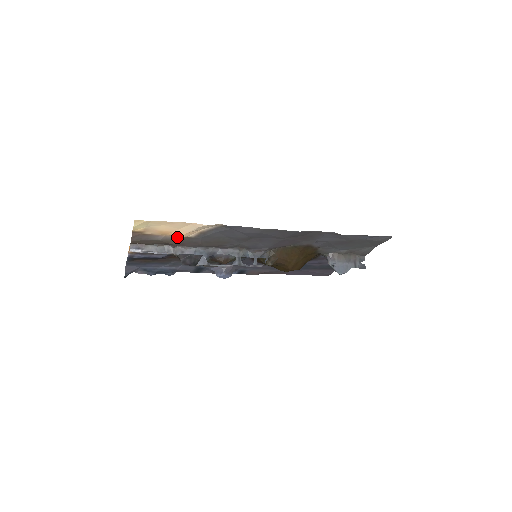
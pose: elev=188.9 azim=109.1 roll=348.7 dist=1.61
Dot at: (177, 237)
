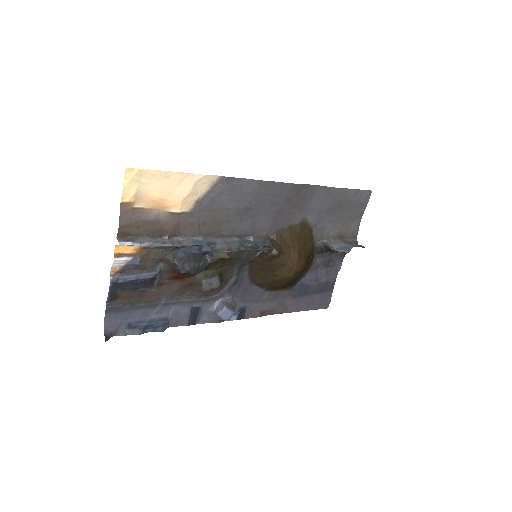
Dot at: (171, 214)
